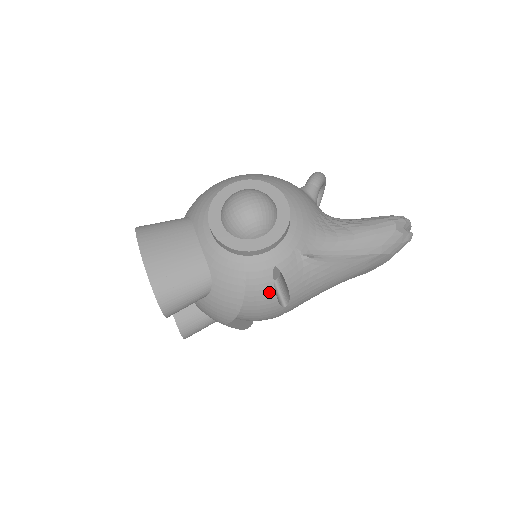
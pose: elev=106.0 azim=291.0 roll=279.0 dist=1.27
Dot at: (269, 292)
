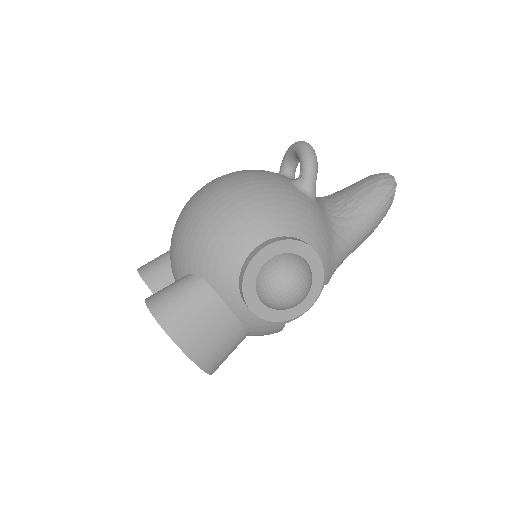
Dot at: occluded
